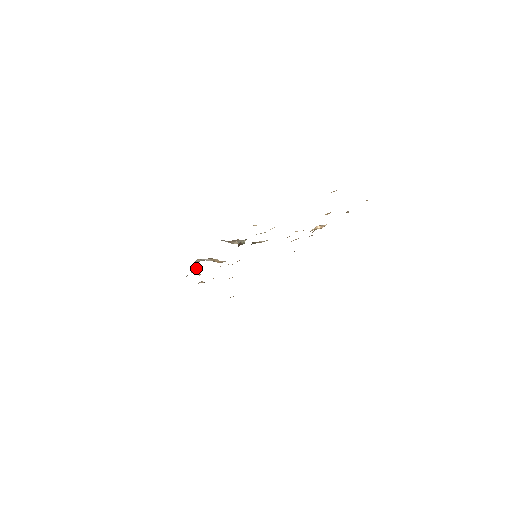
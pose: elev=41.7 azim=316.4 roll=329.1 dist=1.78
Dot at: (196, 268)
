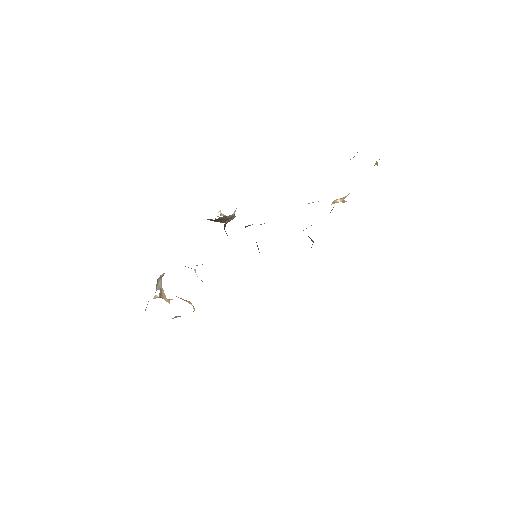
Dot at: (160, 288)
